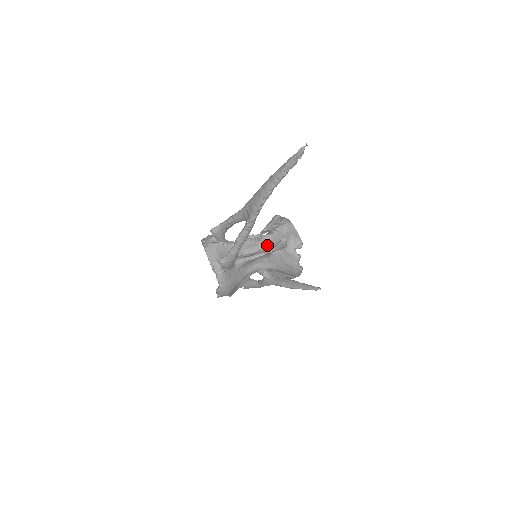
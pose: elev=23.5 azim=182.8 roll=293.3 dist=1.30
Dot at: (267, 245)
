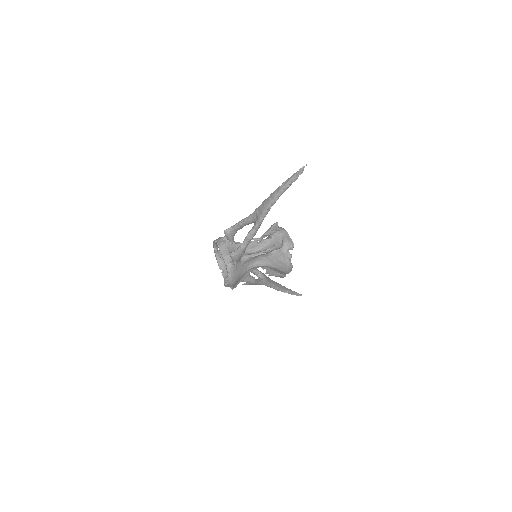
Dot at: (266, 247)
